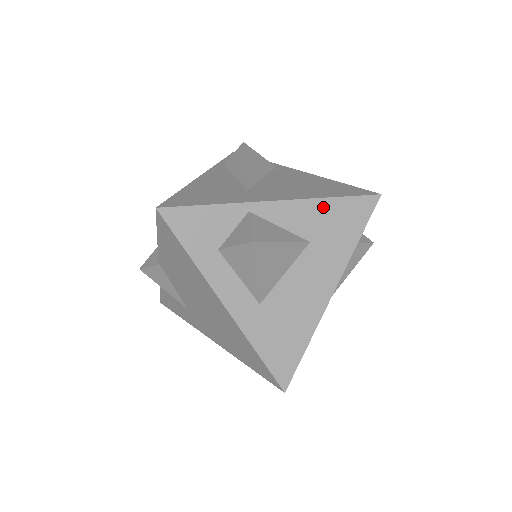
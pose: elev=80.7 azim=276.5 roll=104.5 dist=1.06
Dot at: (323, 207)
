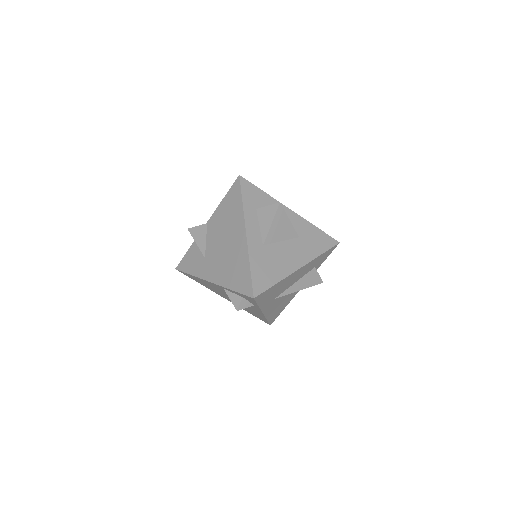
Dot at: (311, 228)
